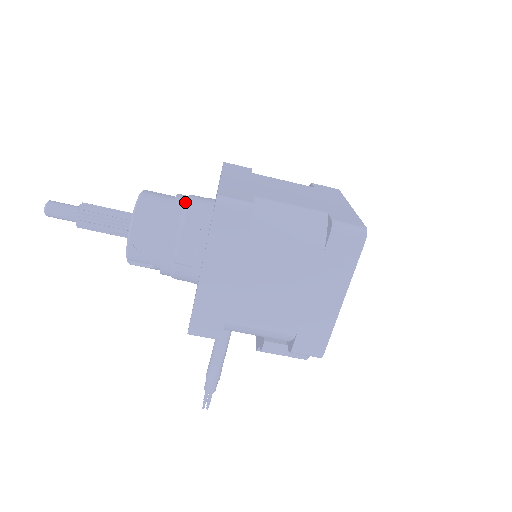
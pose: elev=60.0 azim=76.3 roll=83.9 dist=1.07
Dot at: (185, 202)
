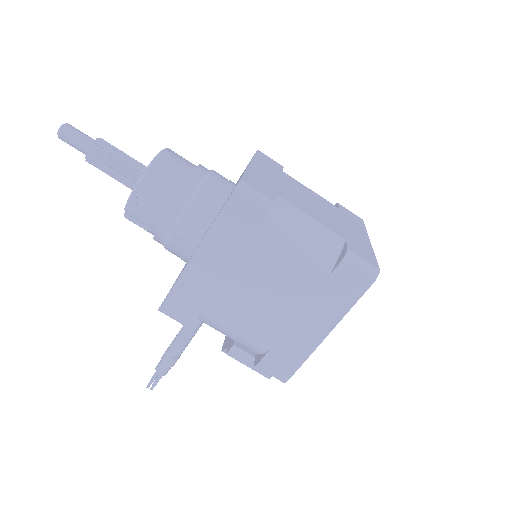
Dot at: (204, 175)
